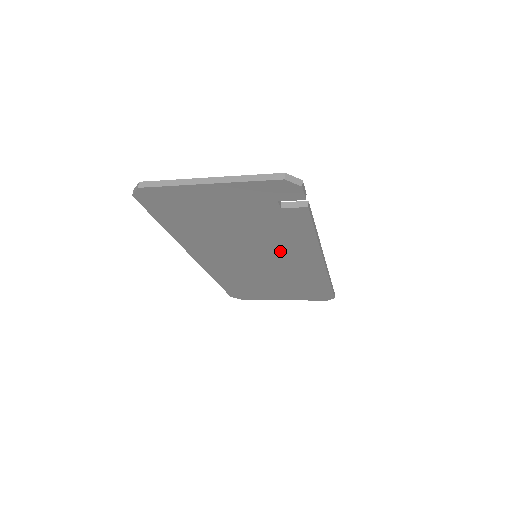
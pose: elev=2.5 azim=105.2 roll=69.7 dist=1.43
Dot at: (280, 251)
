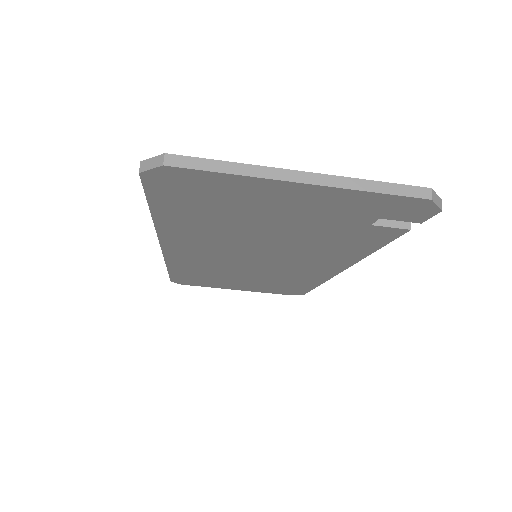
Dot at: (300, 258)
